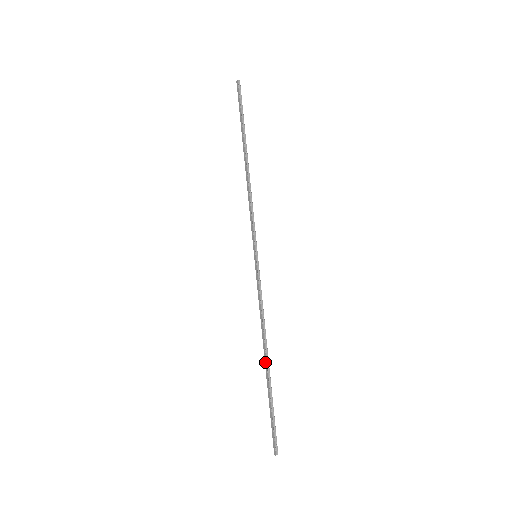
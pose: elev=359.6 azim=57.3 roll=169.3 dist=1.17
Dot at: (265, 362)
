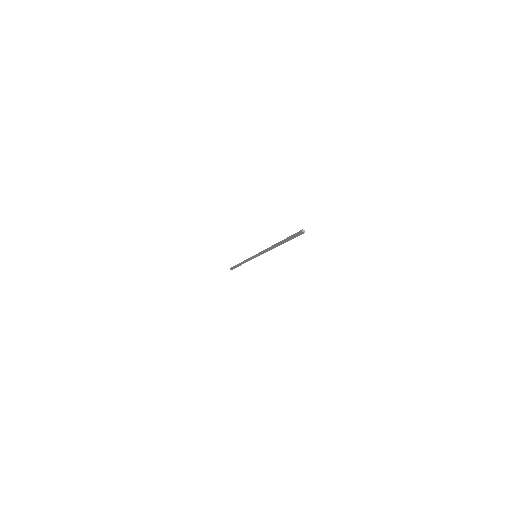
Dot at: (276, 245)
